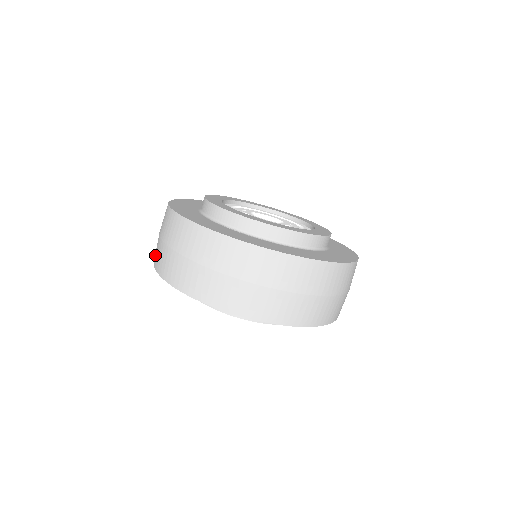
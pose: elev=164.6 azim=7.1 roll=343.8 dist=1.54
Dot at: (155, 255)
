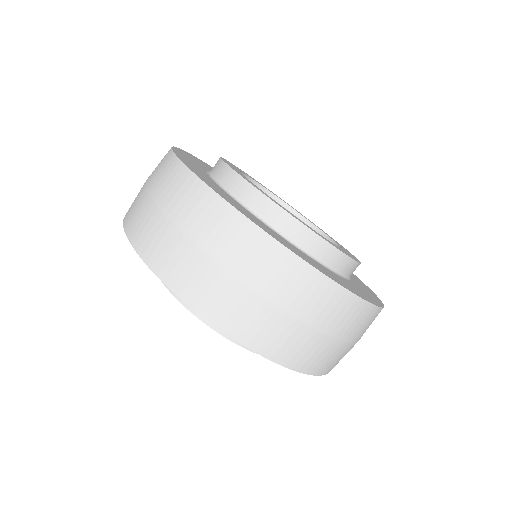
Dot at: occluded
